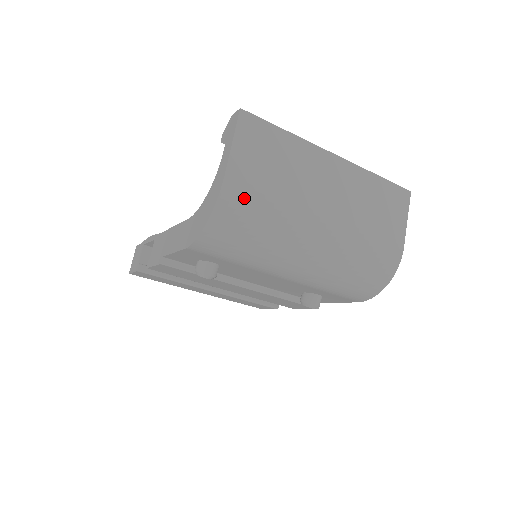
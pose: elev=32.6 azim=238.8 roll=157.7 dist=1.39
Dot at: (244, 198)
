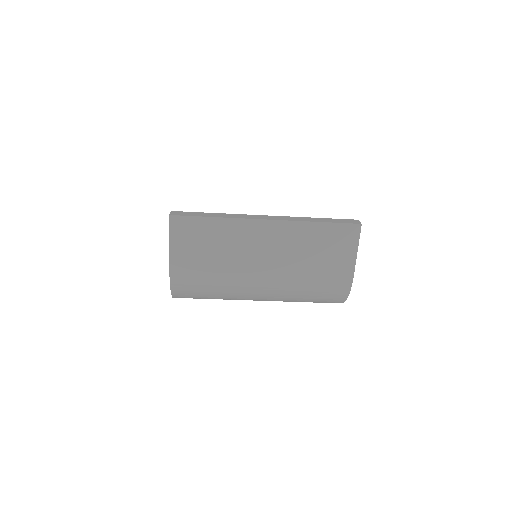
Dot at: (189, 280)
